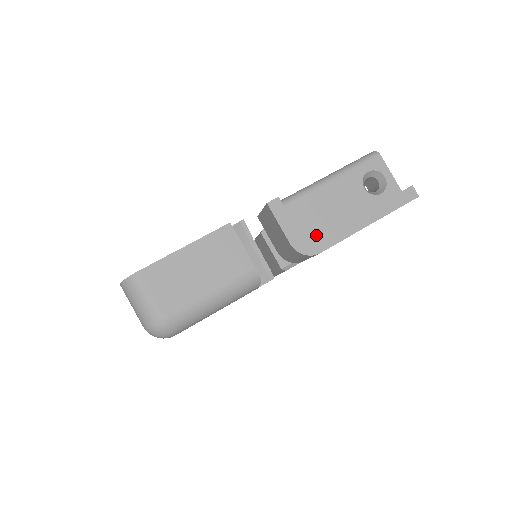
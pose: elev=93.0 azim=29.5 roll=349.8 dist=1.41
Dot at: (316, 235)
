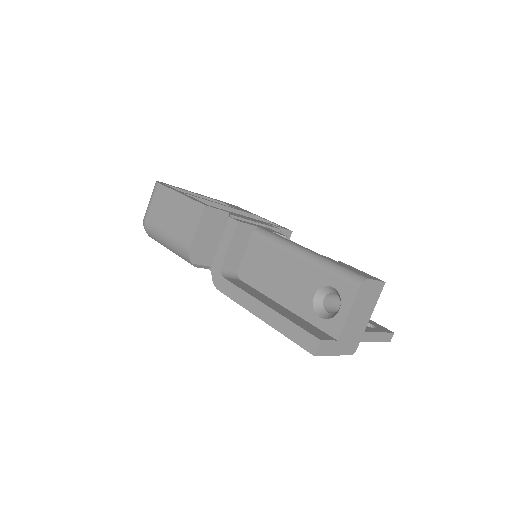
Dot at: (251, 281)
